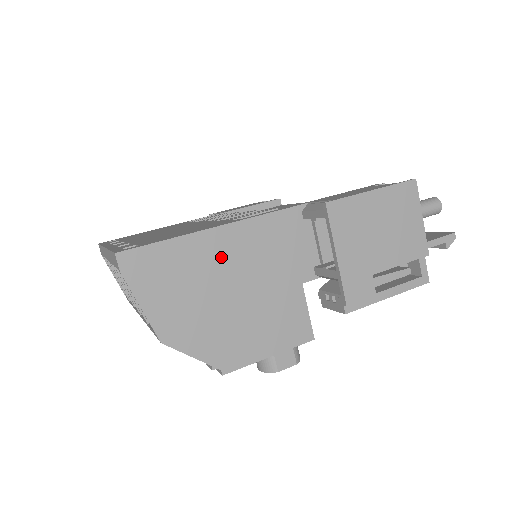
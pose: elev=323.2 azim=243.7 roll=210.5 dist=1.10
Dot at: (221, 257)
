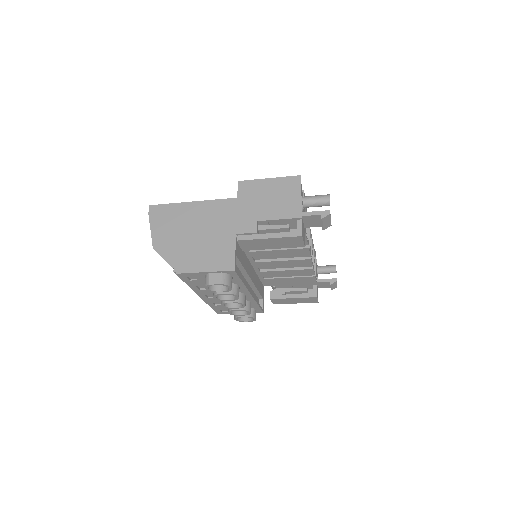
Dot at: (195, 215)
